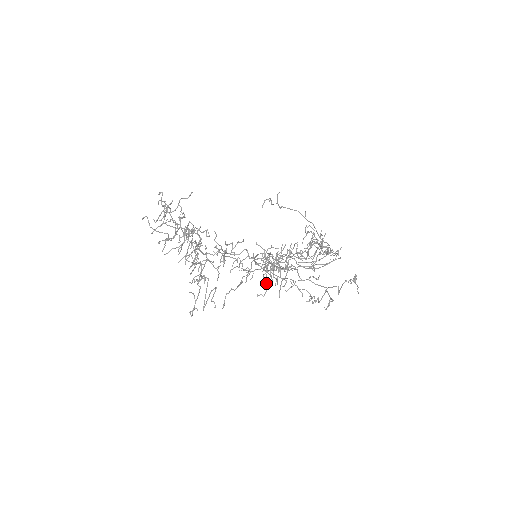
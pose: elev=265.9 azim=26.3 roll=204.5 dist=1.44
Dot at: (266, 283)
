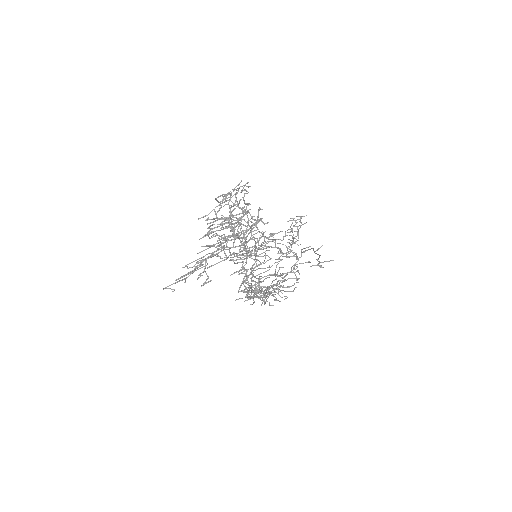
Dot at: occluded
